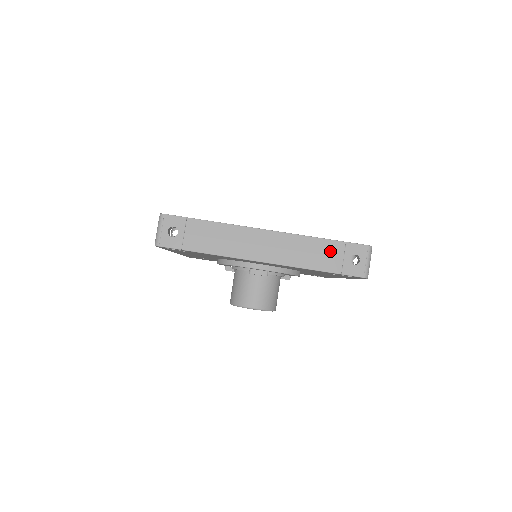
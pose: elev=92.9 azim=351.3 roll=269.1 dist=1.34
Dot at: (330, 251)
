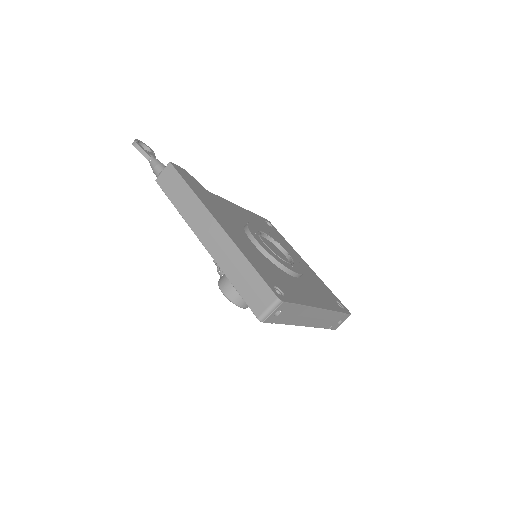
Dot at: (336, 318)
